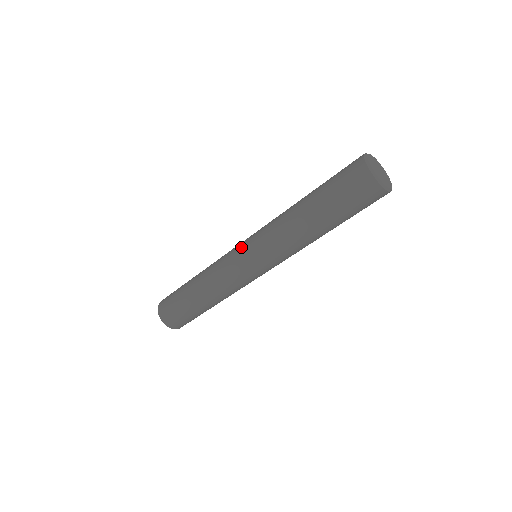
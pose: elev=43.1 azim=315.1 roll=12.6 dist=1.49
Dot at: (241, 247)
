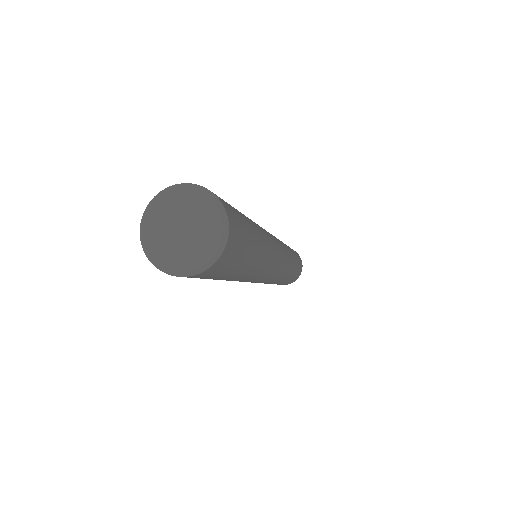
Dot at: occluded
